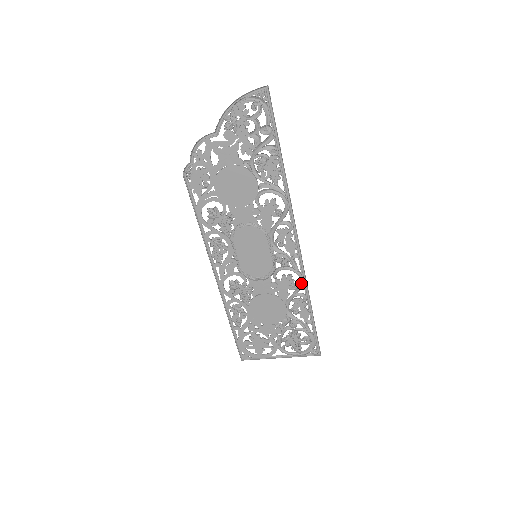
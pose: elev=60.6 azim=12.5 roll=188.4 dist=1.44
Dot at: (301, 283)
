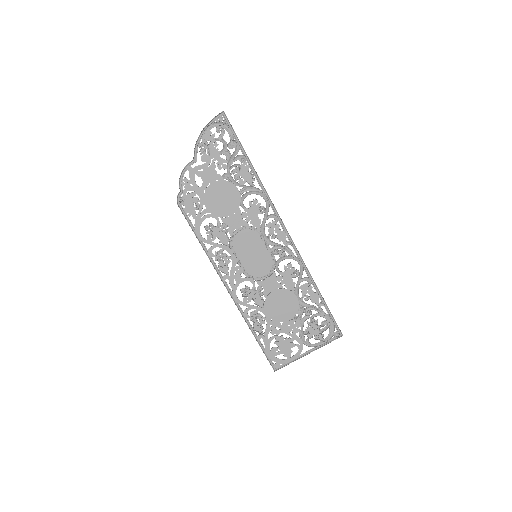
Dot at: (301, 268)
